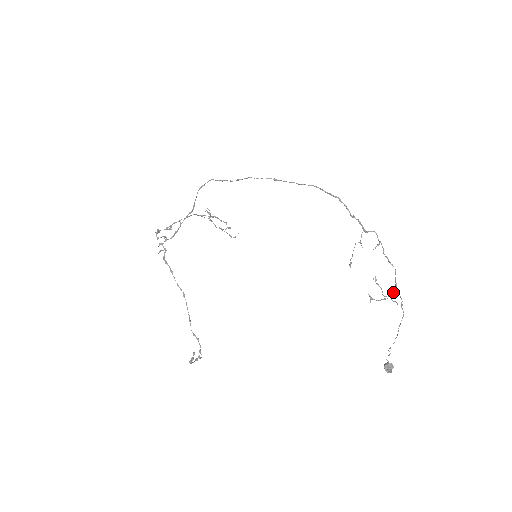
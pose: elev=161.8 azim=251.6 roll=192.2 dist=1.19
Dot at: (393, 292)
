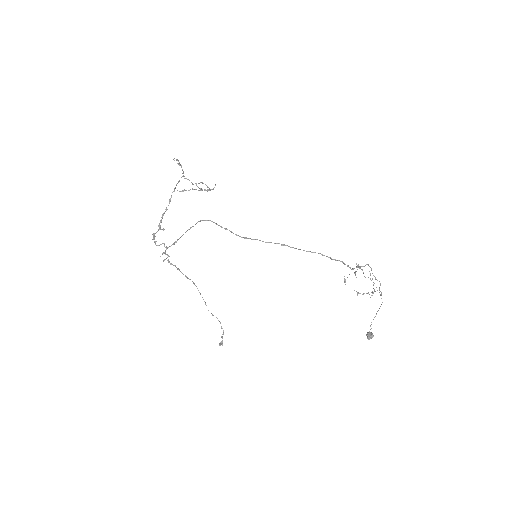
Dot at: occluded
